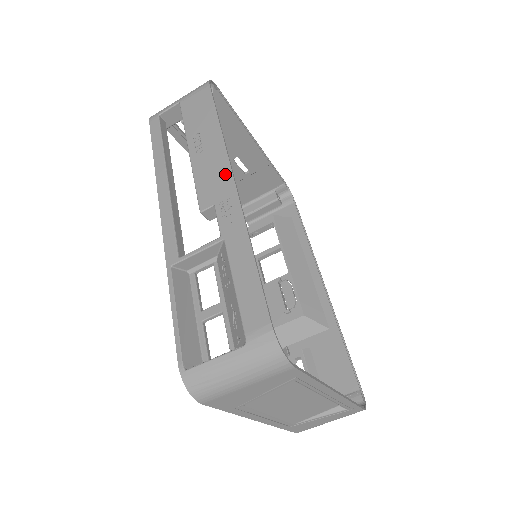
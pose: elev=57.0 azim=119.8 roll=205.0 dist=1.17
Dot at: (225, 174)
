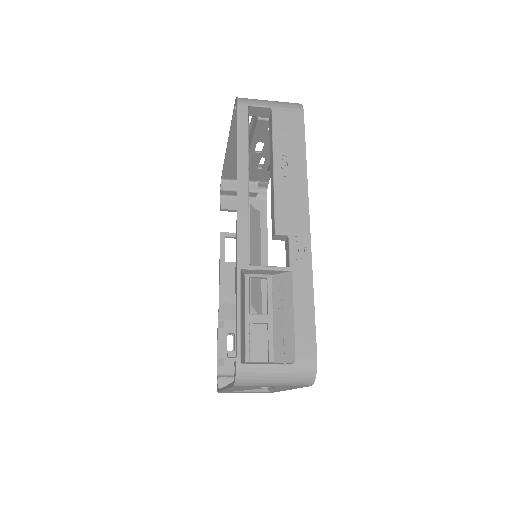
Dot at: (303, 213)
